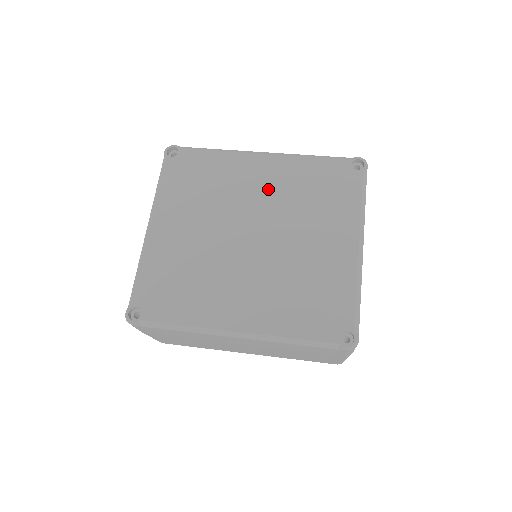
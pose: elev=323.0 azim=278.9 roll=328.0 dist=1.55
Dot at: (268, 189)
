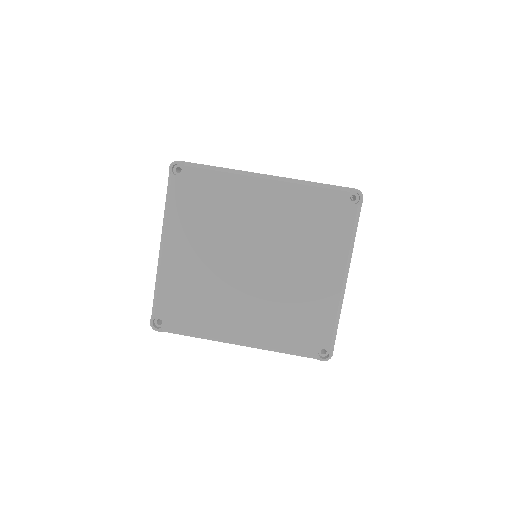
Dot at: (268, 218)
